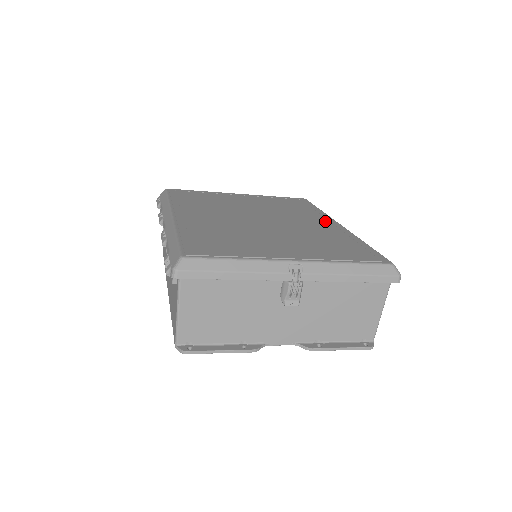
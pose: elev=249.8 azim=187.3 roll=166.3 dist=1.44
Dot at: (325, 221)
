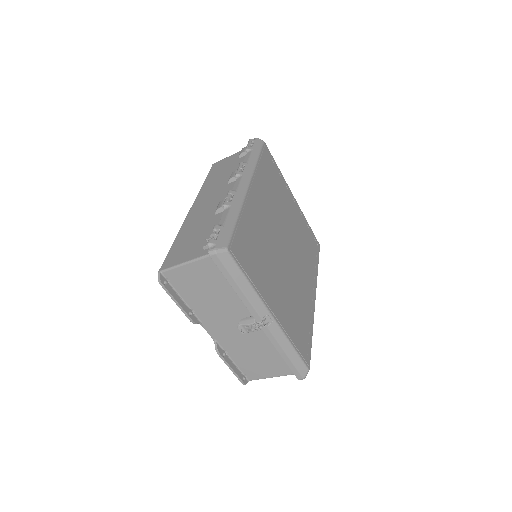
Dot at: (312, 286)
